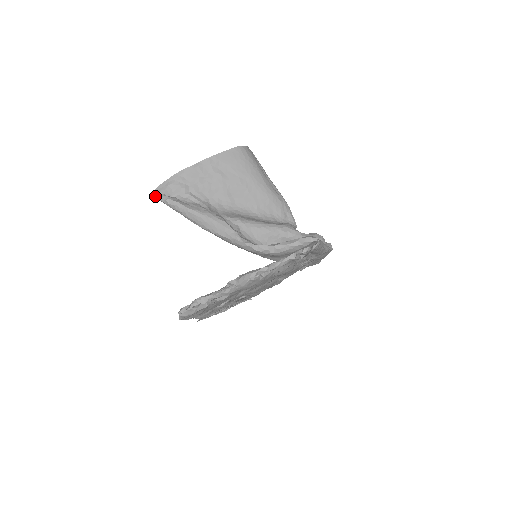
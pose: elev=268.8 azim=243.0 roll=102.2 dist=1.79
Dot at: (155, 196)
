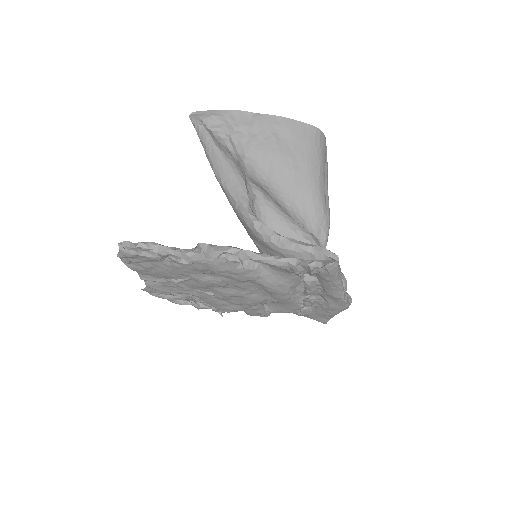
Dot at: (191, 116)
